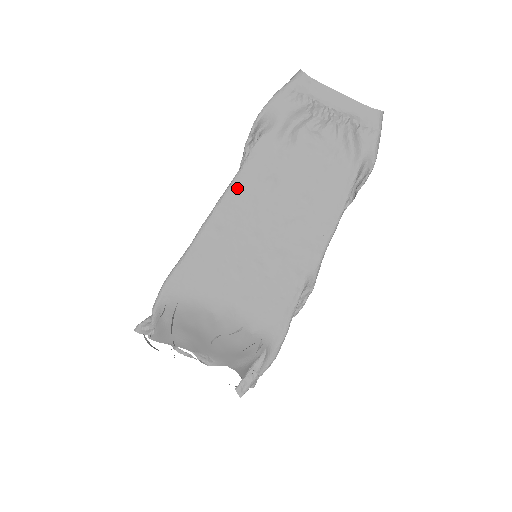
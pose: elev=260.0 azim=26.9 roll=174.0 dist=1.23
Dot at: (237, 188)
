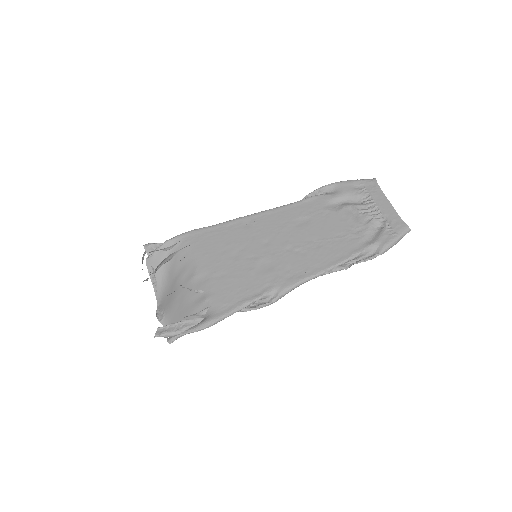
Dot at: (282, 211)
